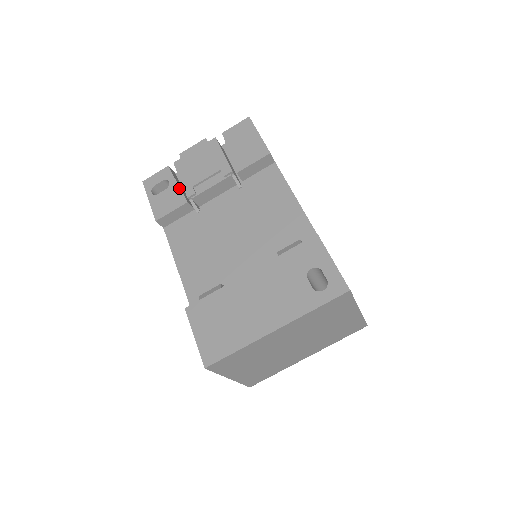
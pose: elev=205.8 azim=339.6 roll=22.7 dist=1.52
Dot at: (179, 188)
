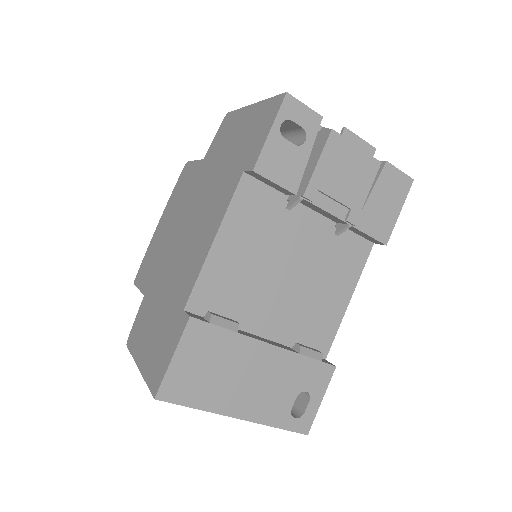
Dot at: (306, 165)
